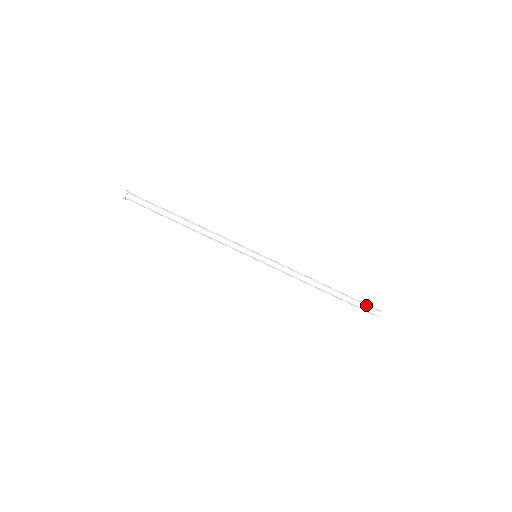
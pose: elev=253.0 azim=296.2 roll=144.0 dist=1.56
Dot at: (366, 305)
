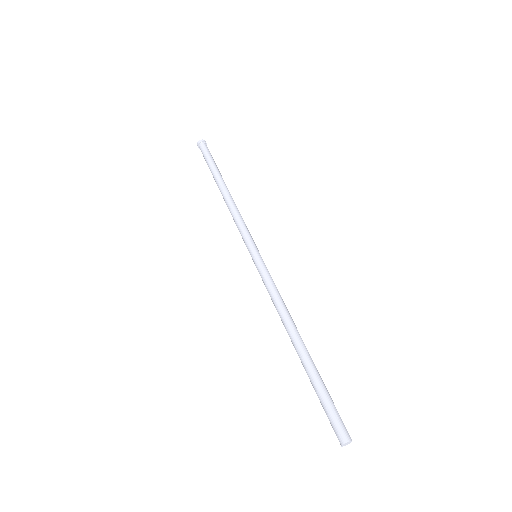
Dot at: (335, 410)
